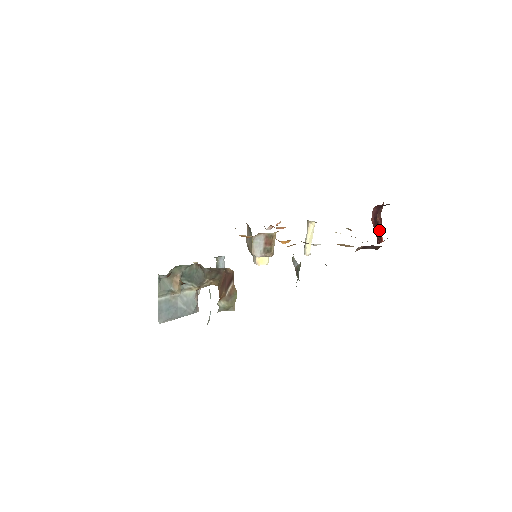
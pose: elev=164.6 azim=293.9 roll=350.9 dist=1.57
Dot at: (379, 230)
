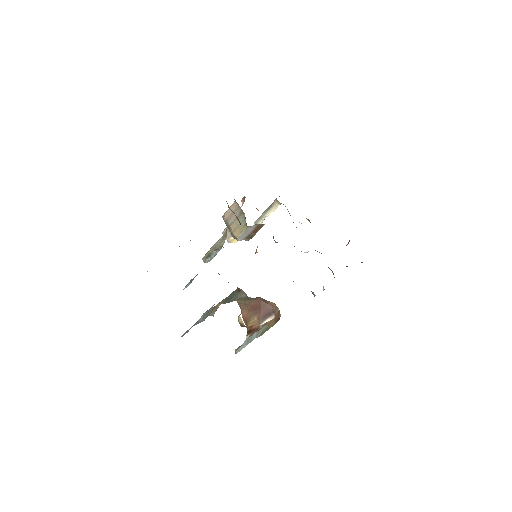
Dot at: occluded
